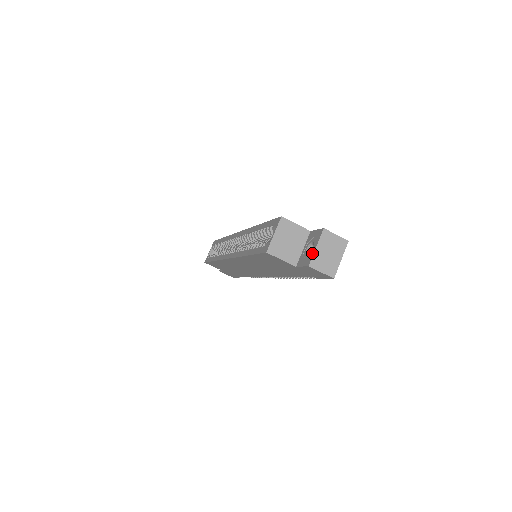
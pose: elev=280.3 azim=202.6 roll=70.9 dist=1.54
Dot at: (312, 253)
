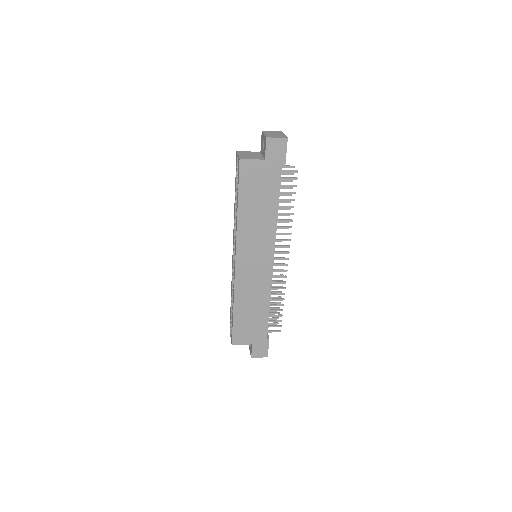
Dot at: (264, 137)
